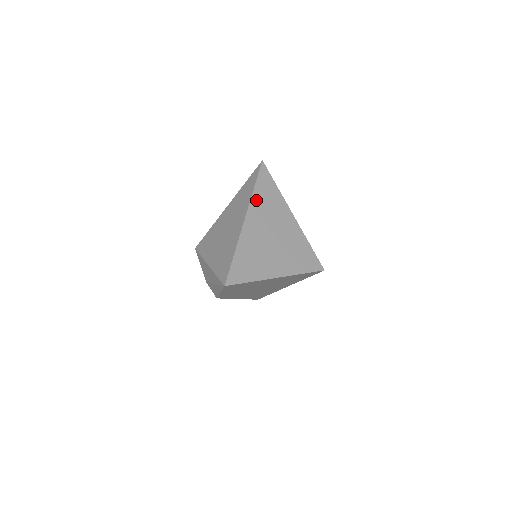
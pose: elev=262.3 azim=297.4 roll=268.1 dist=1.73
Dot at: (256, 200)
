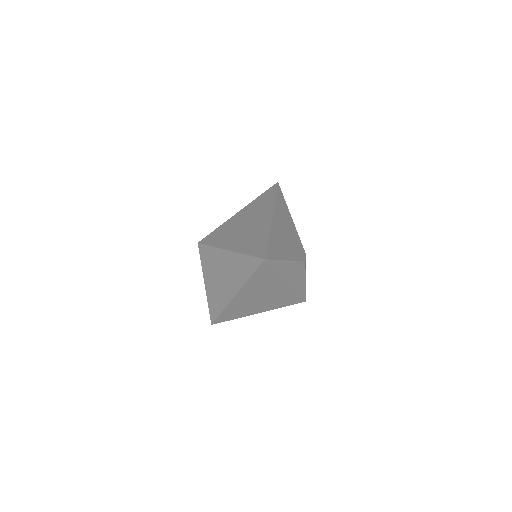
Dot at: (249, 285)
